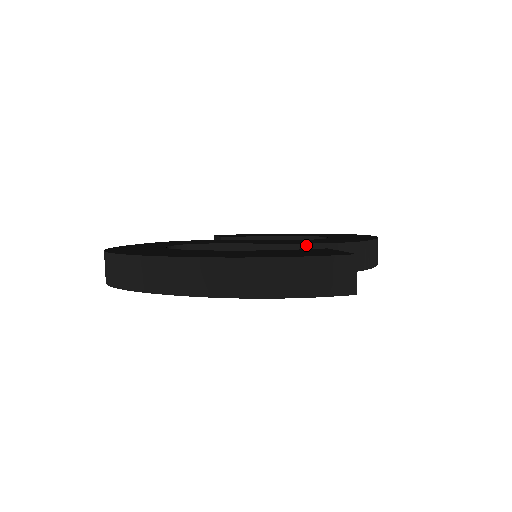
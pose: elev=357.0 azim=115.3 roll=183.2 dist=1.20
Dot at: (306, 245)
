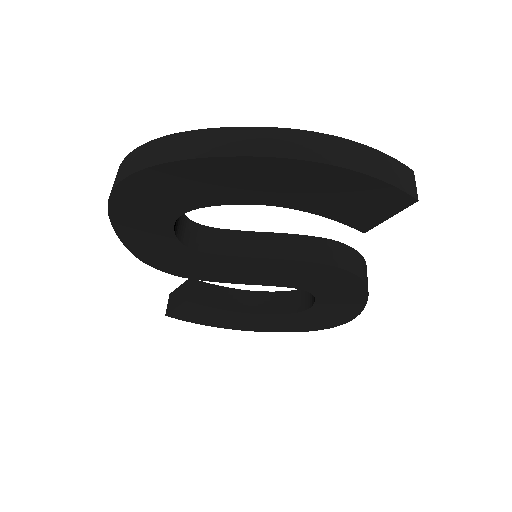
Dot at: (319, 238)
